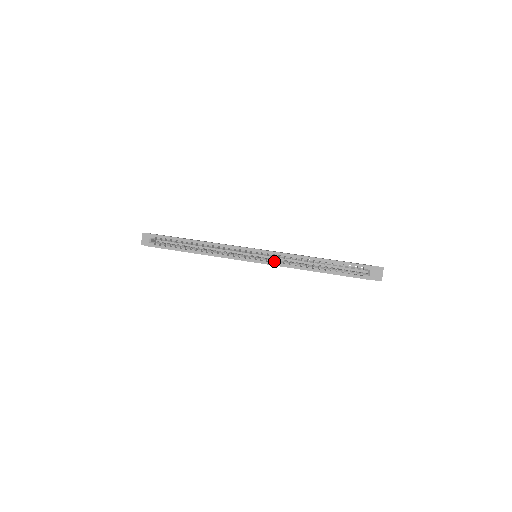
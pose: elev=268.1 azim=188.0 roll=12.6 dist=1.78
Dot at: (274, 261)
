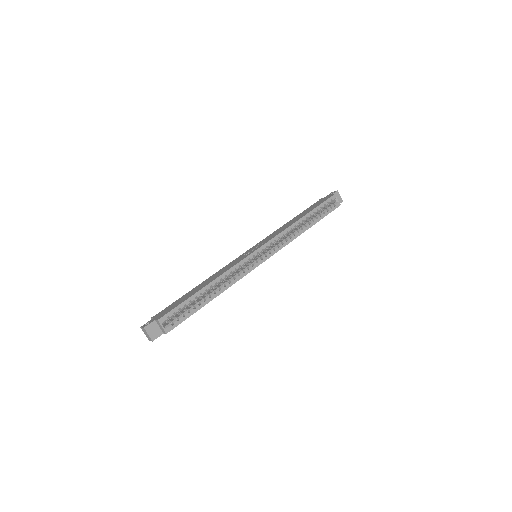
Dot at: (279, 245)
